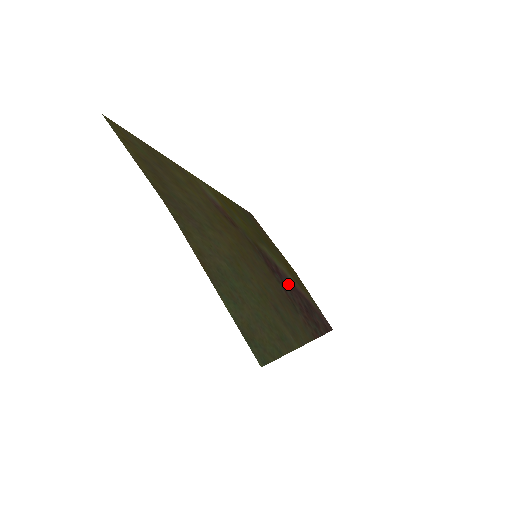
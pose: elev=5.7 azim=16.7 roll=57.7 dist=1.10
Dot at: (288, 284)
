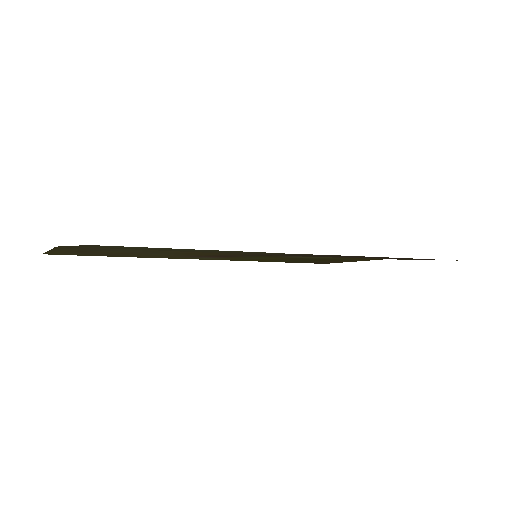
Dot at: occluded
